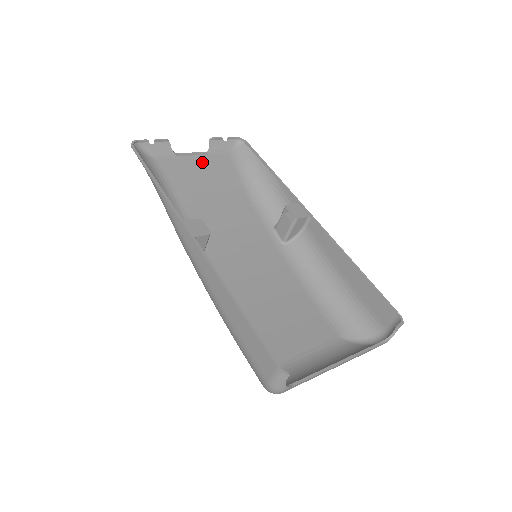
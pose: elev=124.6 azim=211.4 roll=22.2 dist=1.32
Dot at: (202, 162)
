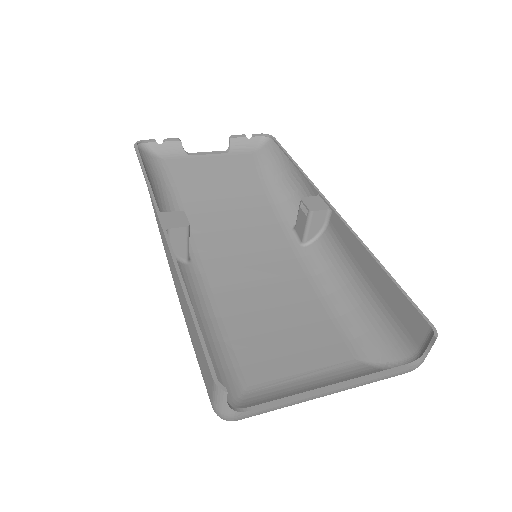
Dot at: (217, 161)
